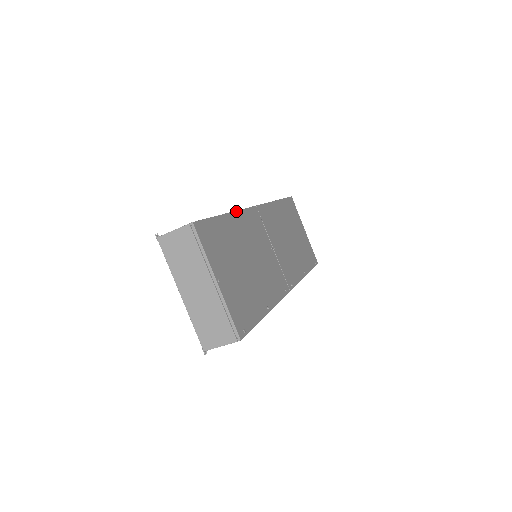
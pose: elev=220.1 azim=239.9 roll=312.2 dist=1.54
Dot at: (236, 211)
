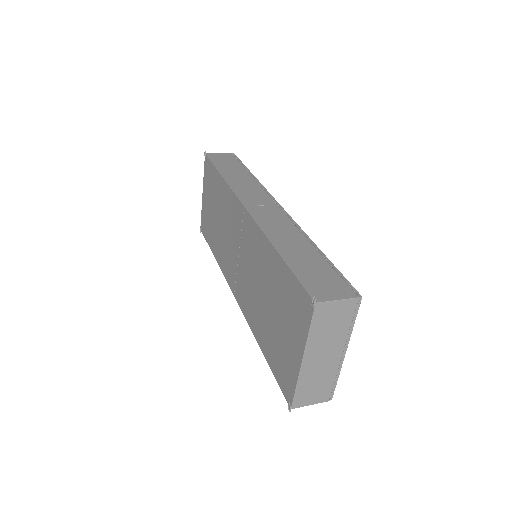
Dot at: (306, 234)
